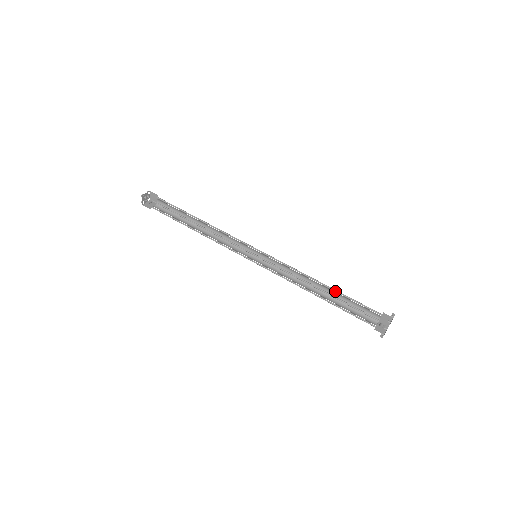
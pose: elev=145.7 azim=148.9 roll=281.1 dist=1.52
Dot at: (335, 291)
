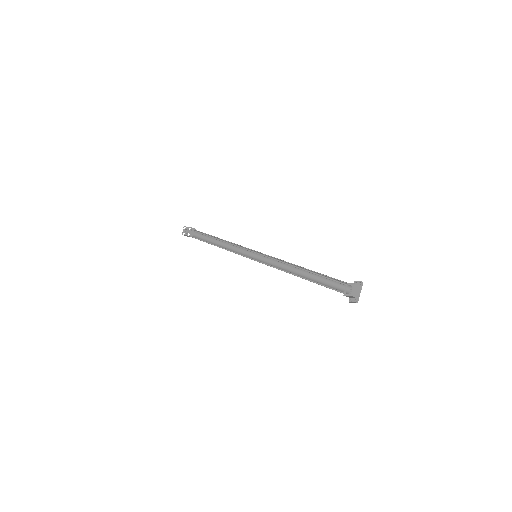
Dot at: occluded
